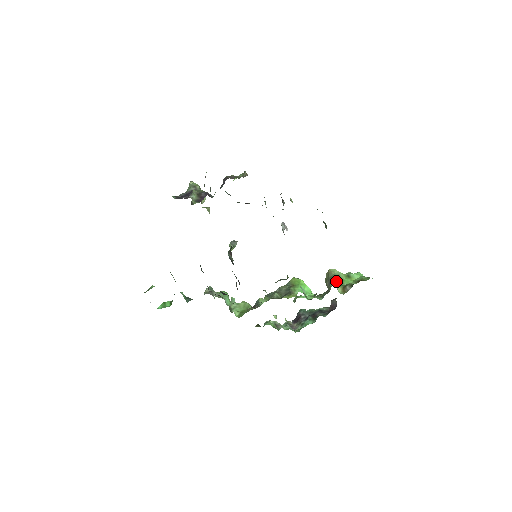
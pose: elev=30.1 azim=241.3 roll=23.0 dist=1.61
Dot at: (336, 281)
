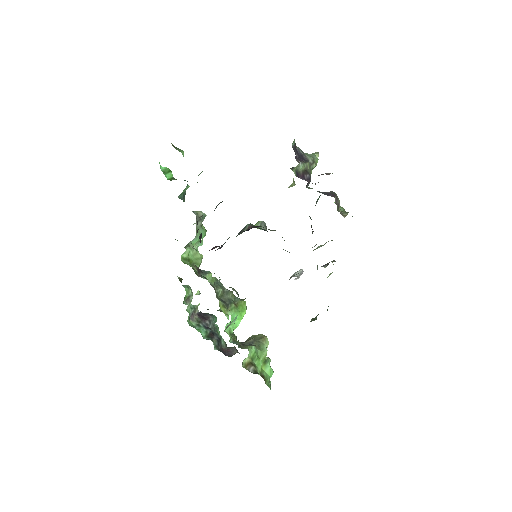
Dot at: (256, 351)
